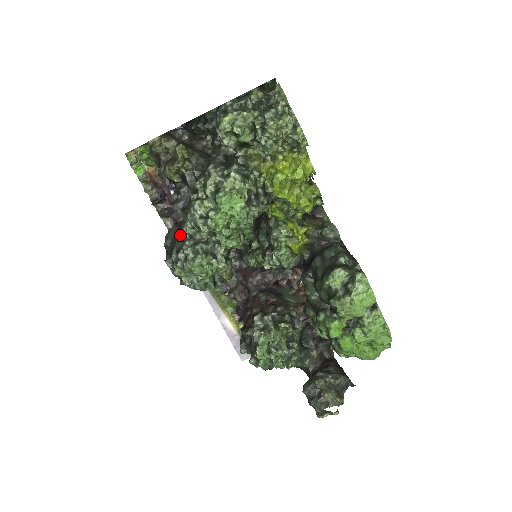
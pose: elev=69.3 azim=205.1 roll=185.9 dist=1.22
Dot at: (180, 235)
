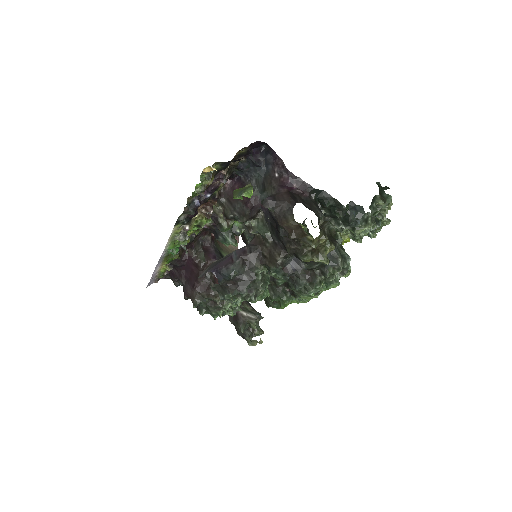
Dot at: (251, 274)
